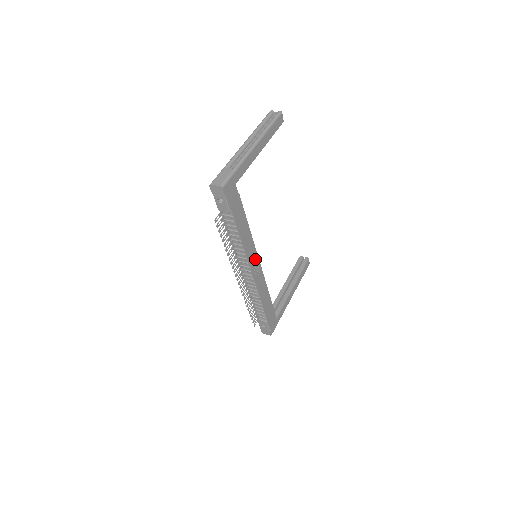
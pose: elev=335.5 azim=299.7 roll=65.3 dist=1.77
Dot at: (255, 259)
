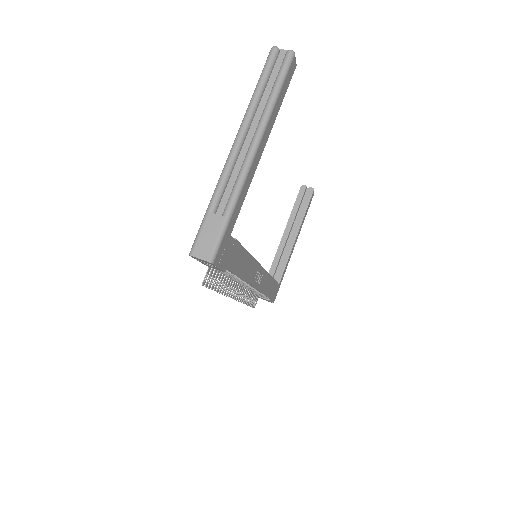
Dot at: (257, 270)
